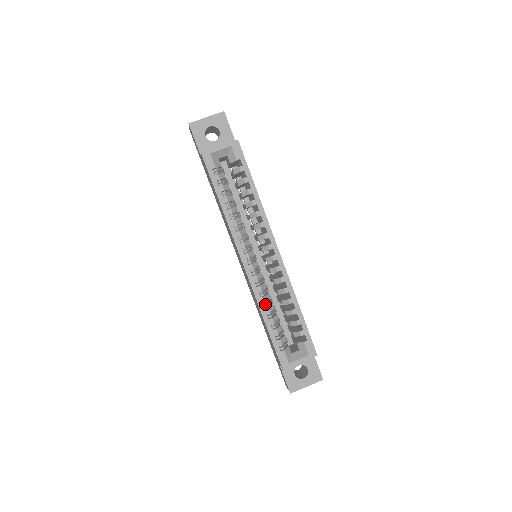
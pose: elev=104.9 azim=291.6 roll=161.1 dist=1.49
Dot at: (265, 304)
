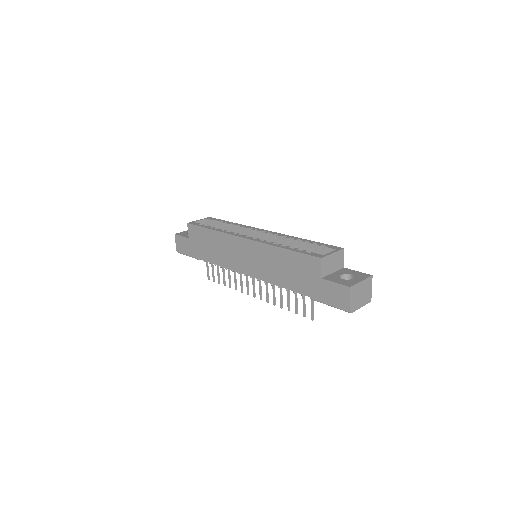
Dot at: occluded
